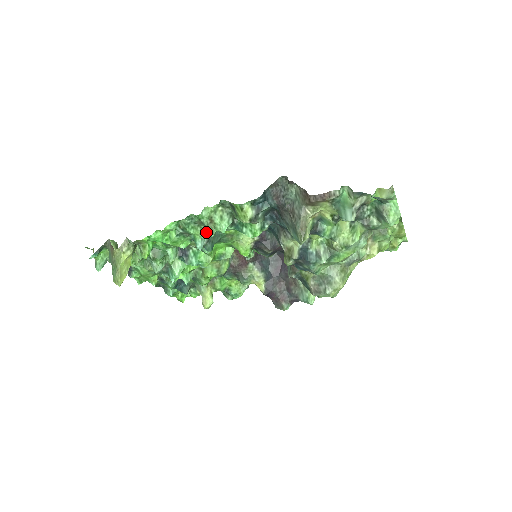
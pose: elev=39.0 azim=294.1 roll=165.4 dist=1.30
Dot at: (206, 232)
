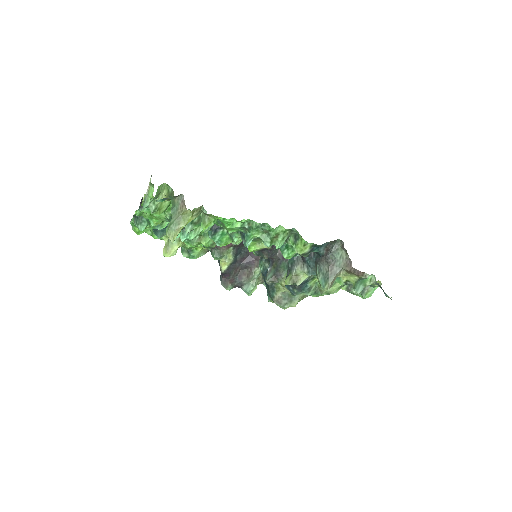
Dot at: (266, 241)
